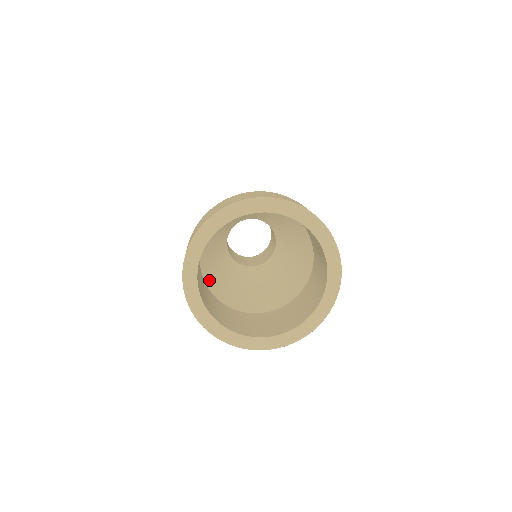
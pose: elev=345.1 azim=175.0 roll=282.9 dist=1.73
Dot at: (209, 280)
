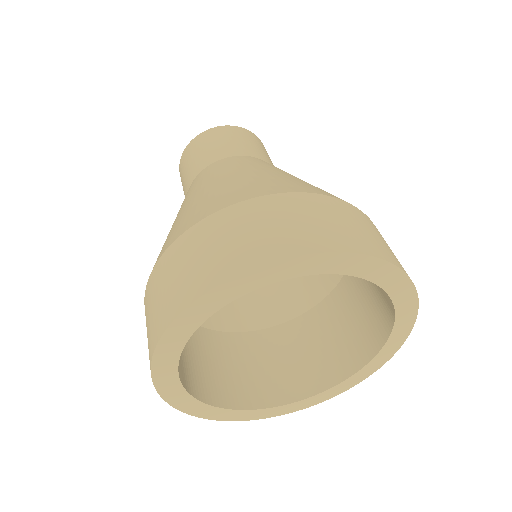
Dot at: occluded
